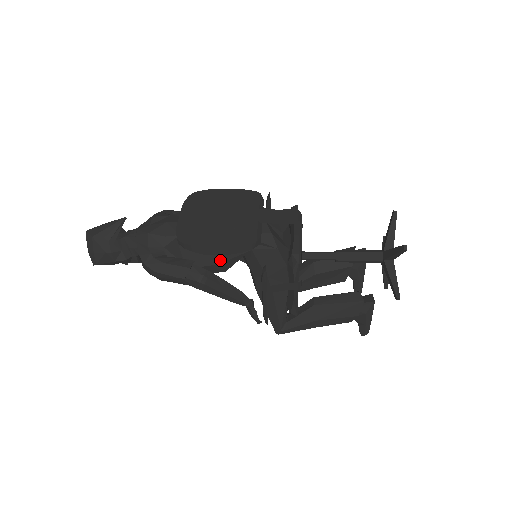
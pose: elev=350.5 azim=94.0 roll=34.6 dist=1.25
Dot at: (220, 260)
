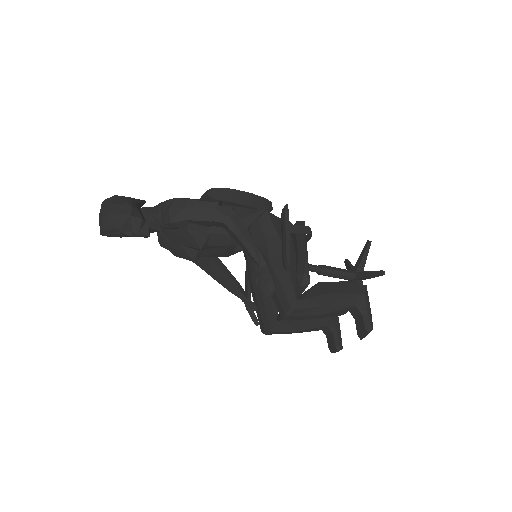
Dot at: (240, 216)
